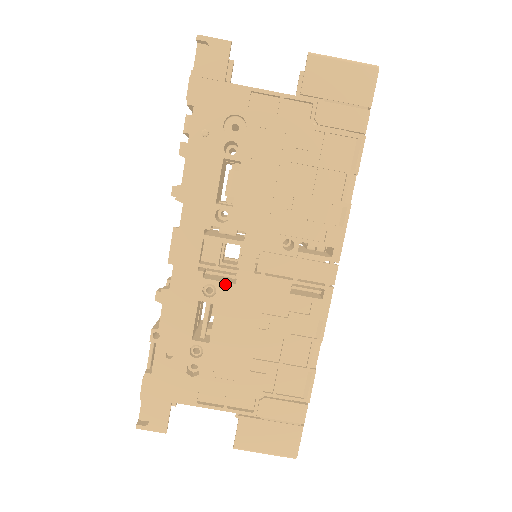
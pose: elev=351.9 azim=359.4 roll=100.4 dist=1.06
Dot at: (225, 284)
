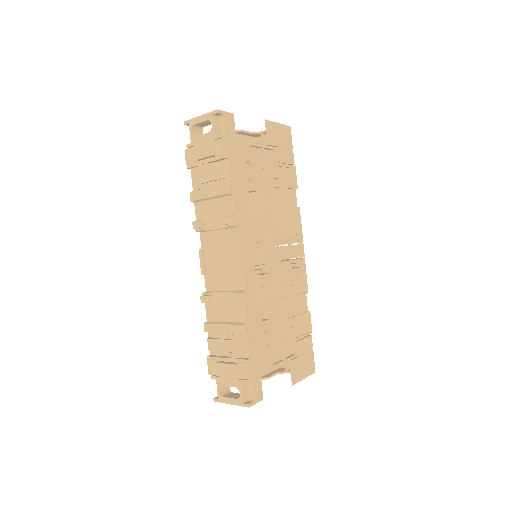
Dot at: (267, 275)
